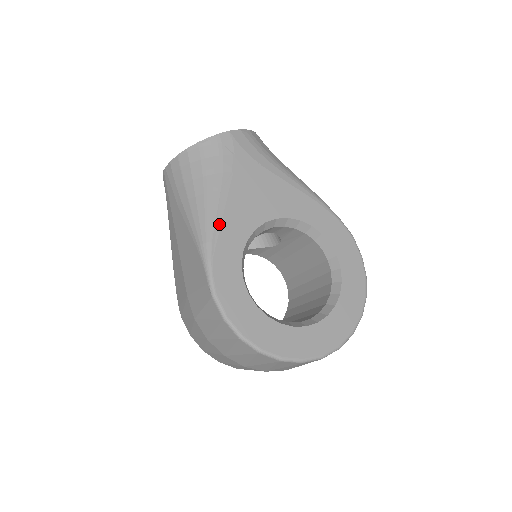
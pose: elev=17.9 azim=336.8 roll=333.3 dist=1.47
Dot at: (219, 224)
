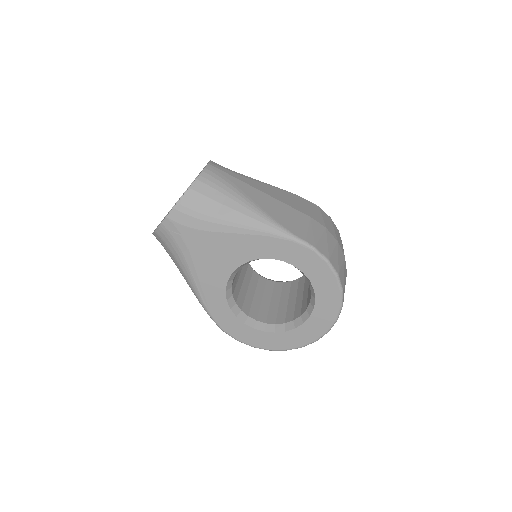
Dot at: (201, 290)
